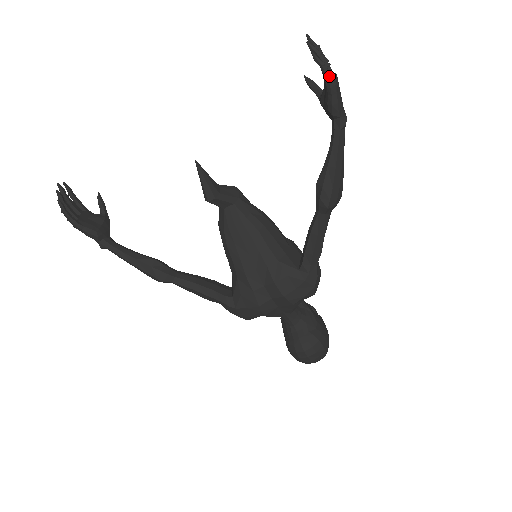
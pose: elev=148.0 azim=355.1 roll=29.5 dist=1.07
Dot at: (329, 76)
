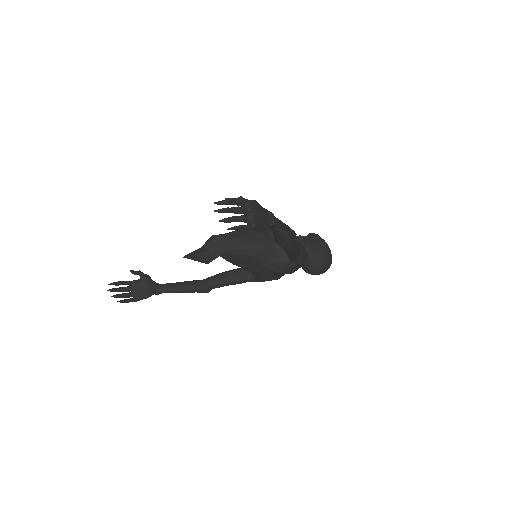
Dot at: (248, 229)
